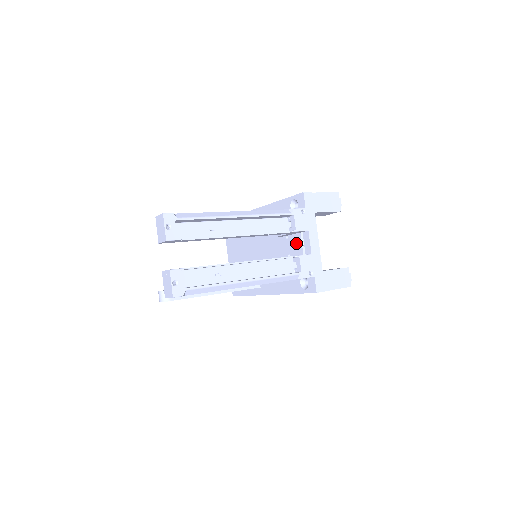
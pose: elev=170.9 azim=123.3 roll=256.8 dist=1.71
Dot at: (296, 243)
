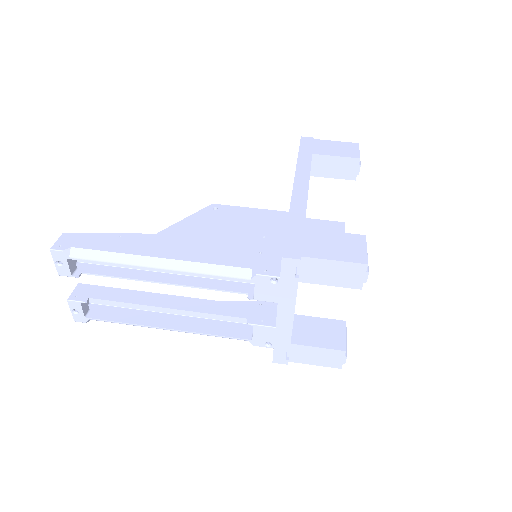
Dot at: occluded
